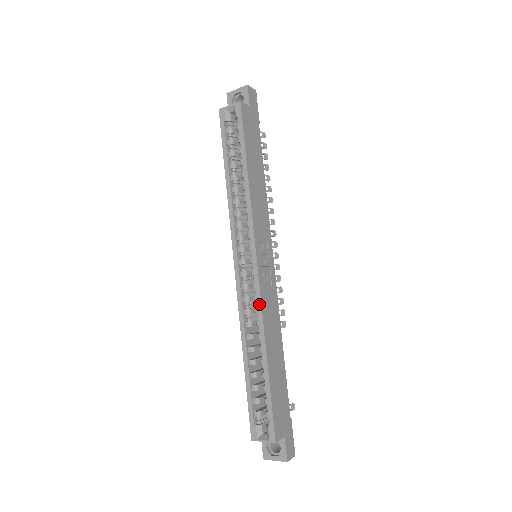
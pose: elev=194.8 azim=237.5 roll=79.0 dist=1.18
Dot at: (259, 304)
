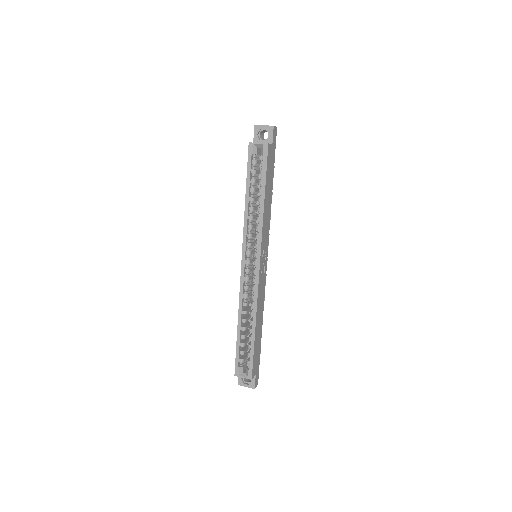
Dot at: (256, 294)
